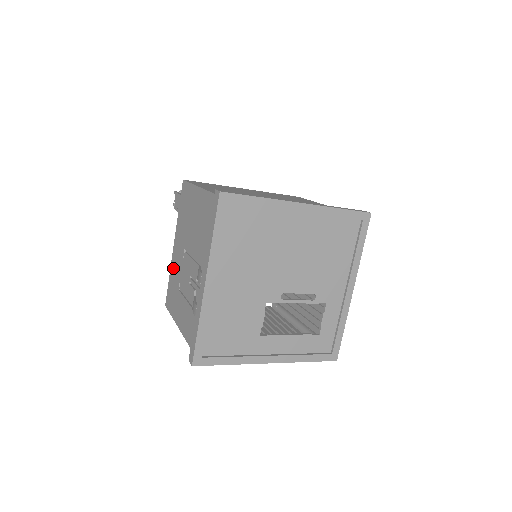
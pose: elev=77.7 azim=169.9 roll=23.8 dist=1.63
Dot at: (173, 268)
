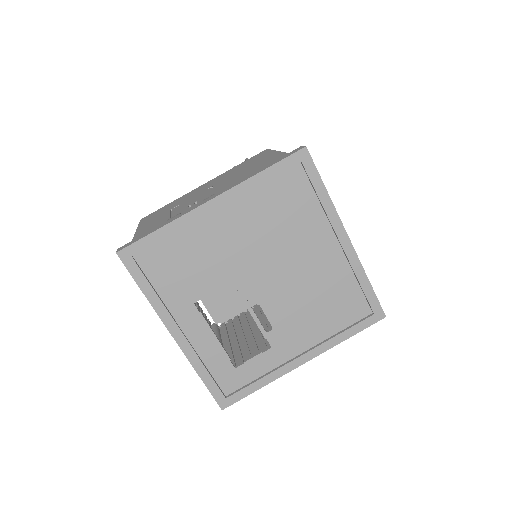
Dot at: (183, 197)
